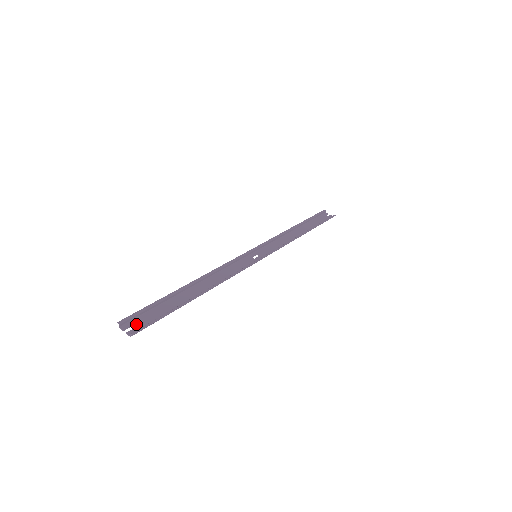
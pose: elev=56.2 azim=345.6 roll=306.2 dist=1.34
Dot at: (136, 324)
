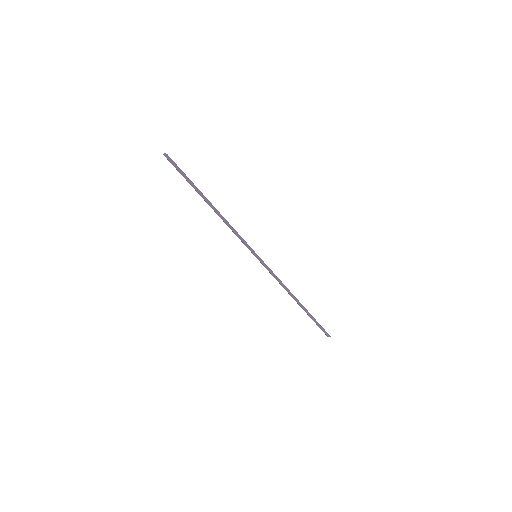
Dot at: (171, 163)
